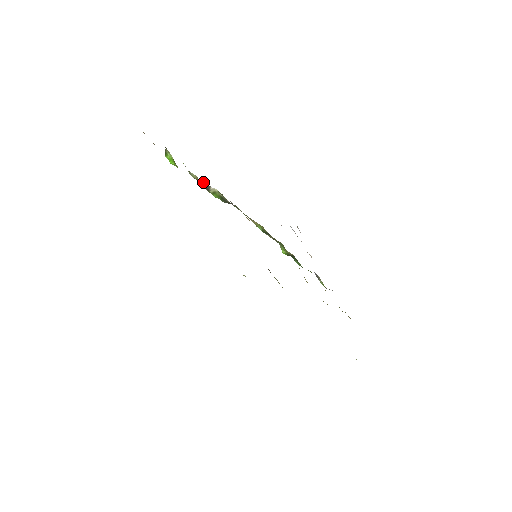
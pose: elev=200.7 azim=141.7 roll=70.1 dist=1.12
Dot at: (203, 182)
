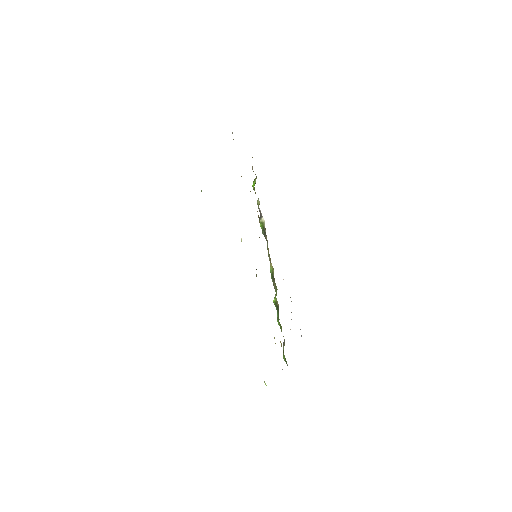
Dot at: occluded
